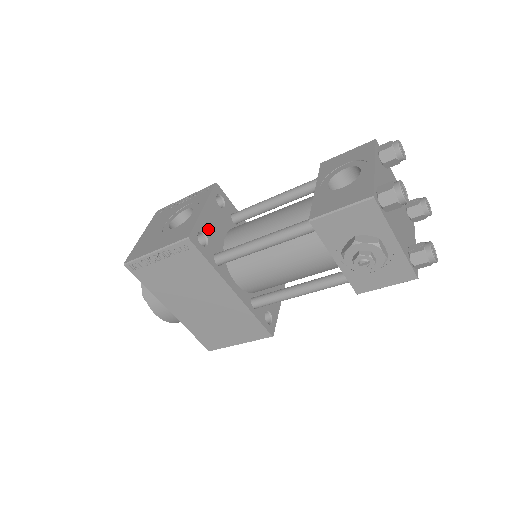
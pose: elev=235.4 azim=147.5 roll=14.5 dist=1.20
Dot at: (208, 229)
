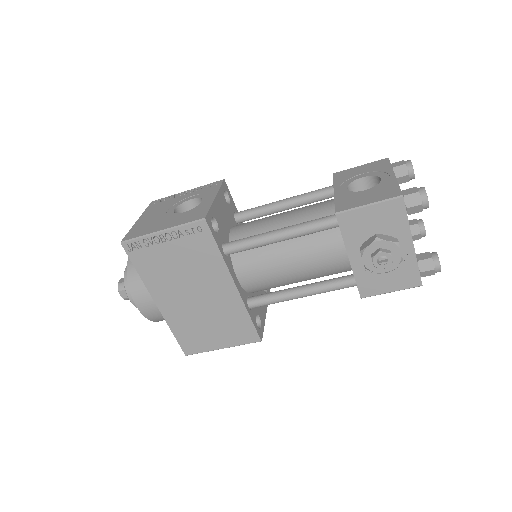
Dot at: (218, 218)
